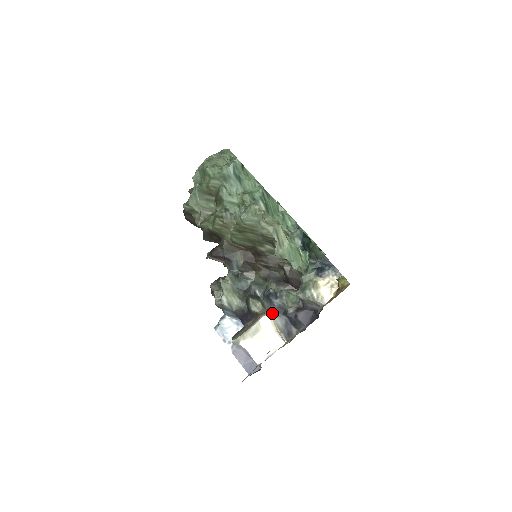
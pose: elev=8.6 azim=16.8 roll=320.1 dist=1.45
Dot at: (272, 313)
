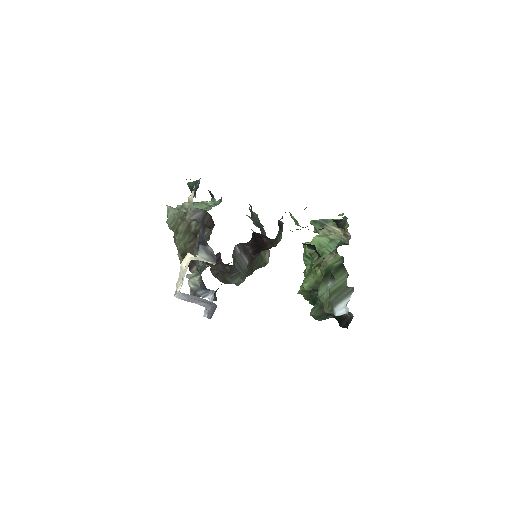
Dot at: (197, 254)
